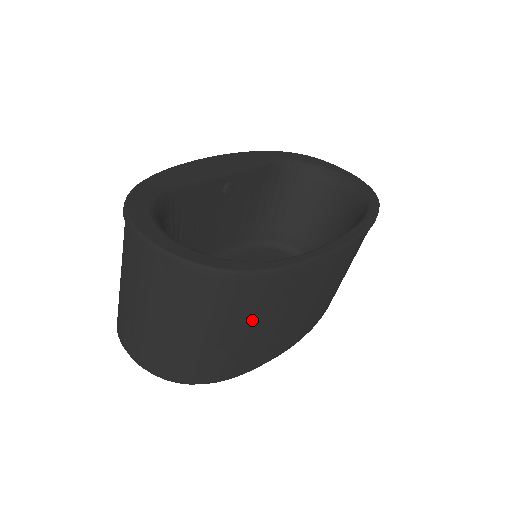
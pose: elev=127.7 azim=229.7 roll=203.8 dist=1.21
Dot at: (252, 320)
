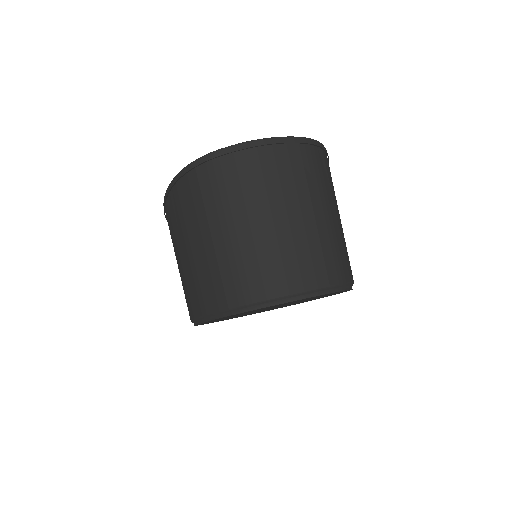
Dot at: (337, 206)
